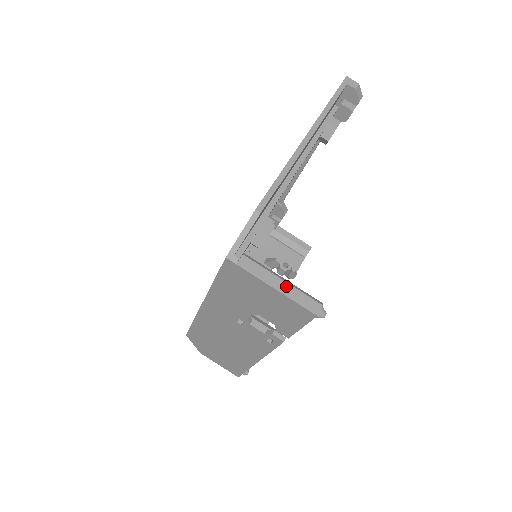
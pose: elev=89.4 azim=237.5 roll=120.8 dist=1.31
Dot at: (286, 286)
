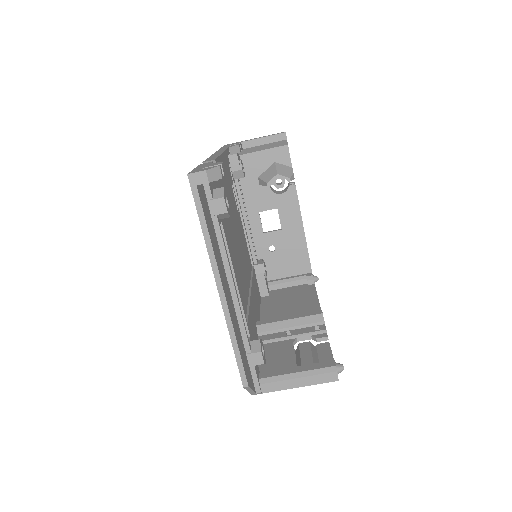
Dot at: (303, 380)
